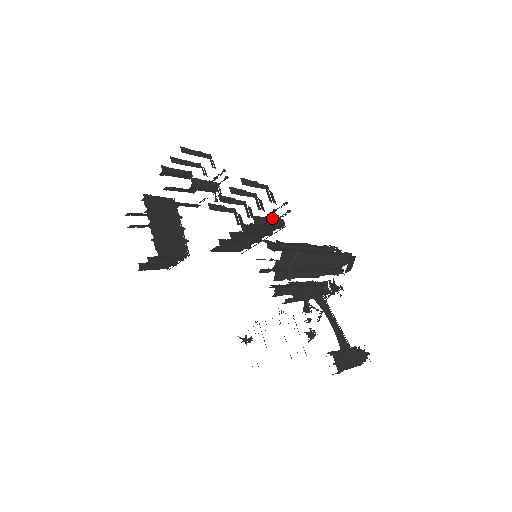
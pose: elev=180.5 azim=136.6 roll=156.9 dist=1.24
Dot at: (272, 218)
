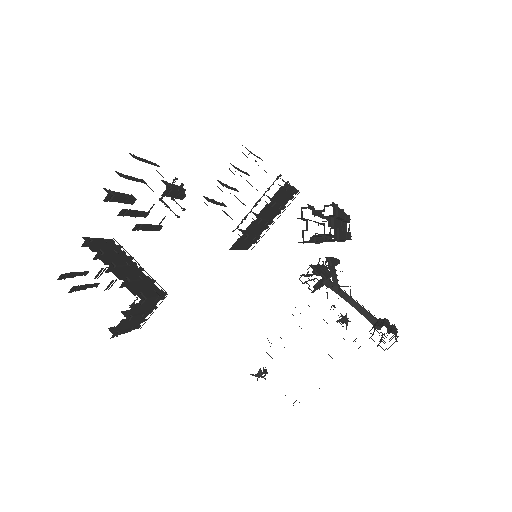
Dot at: occluded
